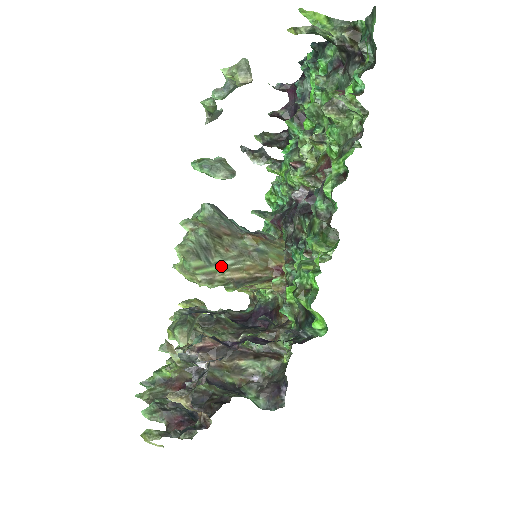
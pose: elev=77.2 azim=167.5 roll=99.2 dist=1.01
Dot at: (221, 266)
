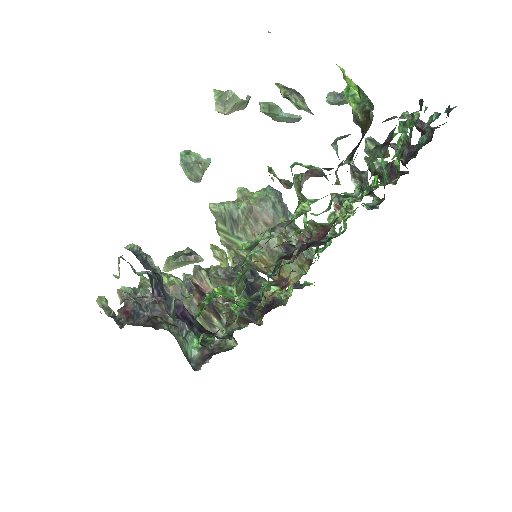
Dot at: (241, 242)
